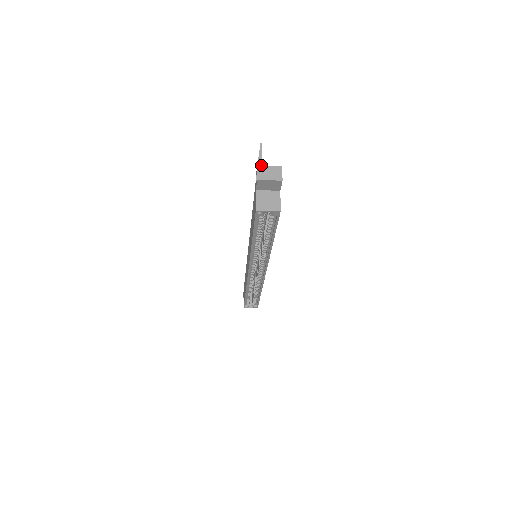
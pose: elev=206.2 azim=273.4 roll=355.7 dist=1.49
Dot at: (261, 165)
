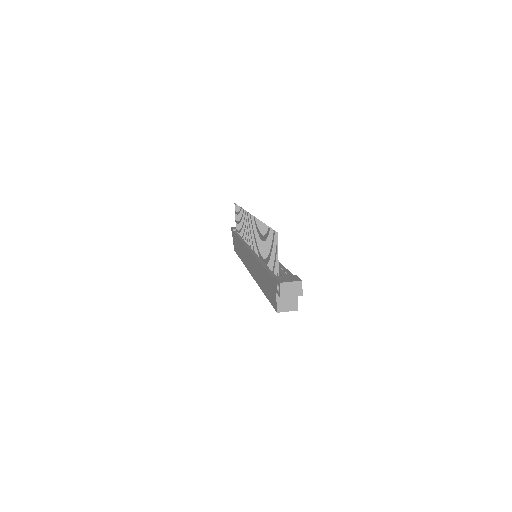
Dot at: (283, 282)
